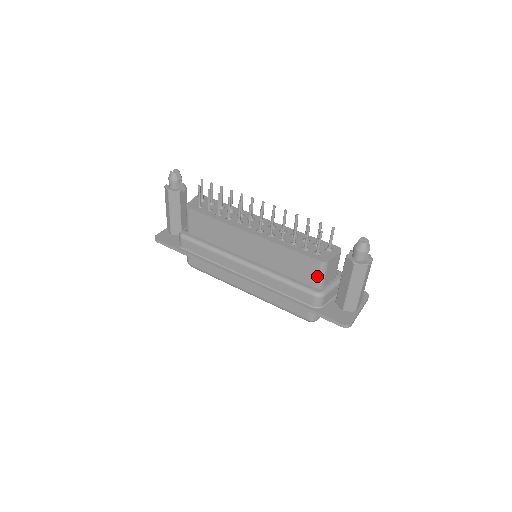
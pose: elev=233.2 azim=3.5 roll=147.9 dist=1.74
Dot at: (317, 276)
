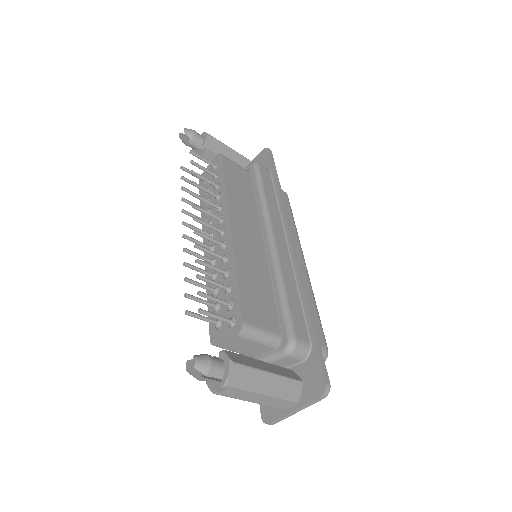
Dot at: occluded
